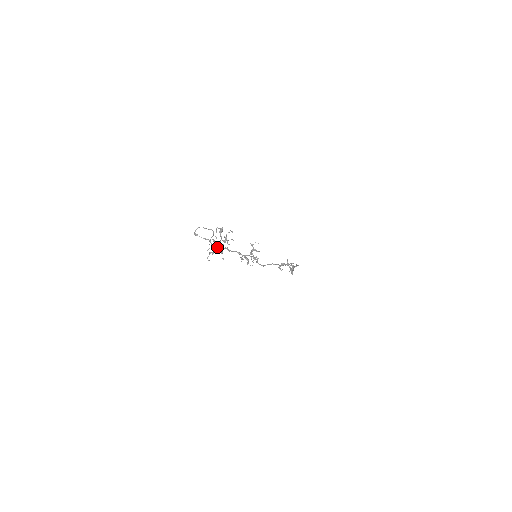
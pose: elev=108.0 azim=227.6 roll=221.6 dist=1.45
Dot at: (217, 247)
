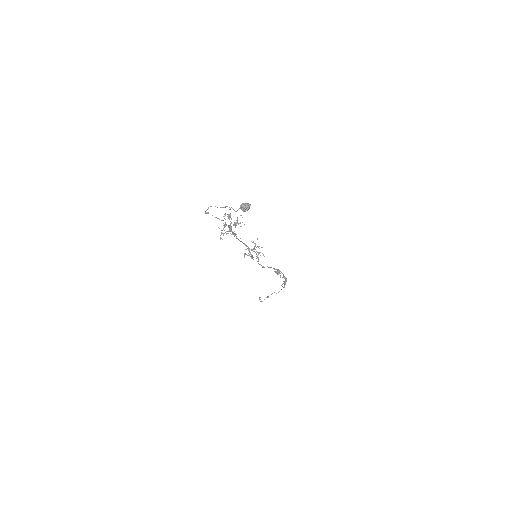
Dot at: (246, 206)
